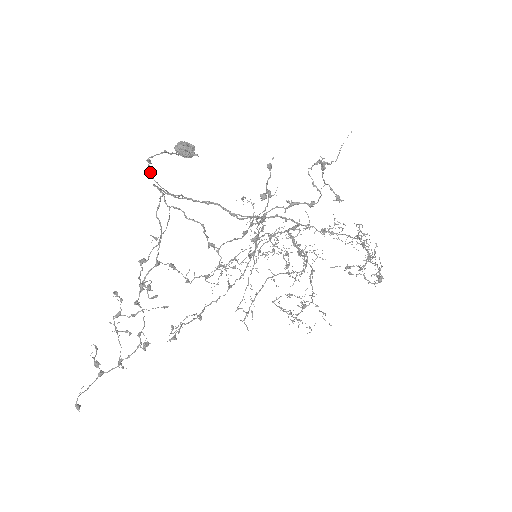
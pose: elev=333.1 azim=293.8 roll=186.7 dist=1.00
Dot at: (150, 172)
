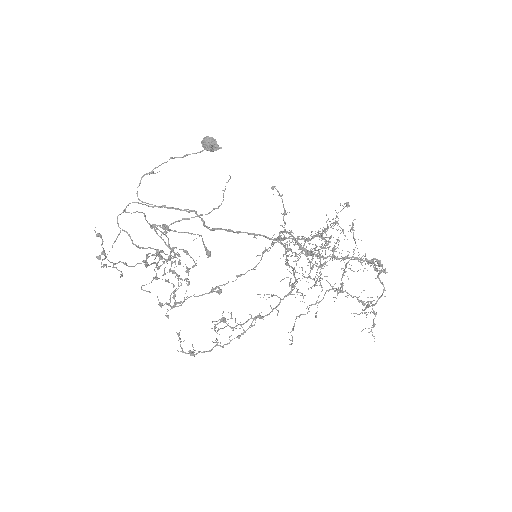
Dot at: occluded
